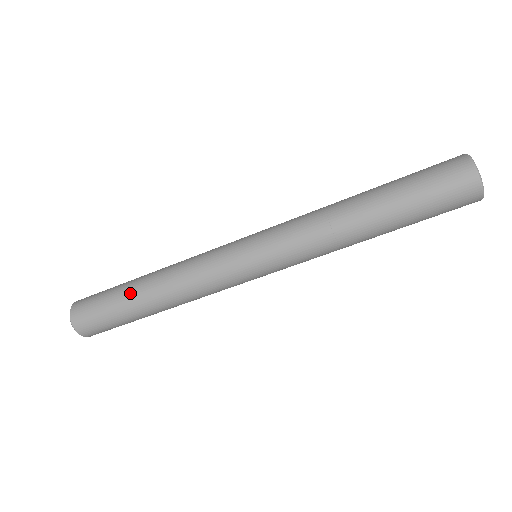
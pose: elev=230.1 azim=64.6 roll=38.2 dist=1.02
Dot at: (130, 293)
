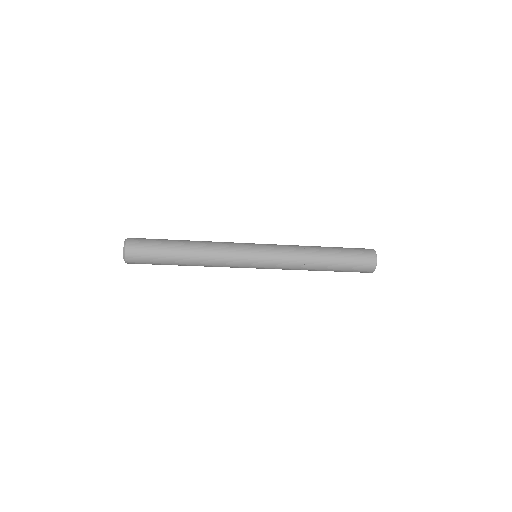
Dot at: (175, 263)
